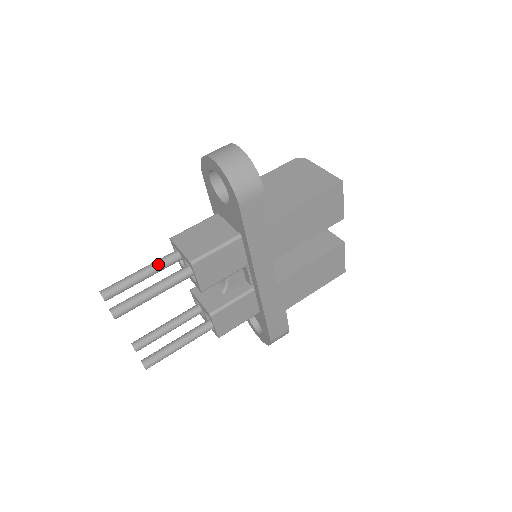
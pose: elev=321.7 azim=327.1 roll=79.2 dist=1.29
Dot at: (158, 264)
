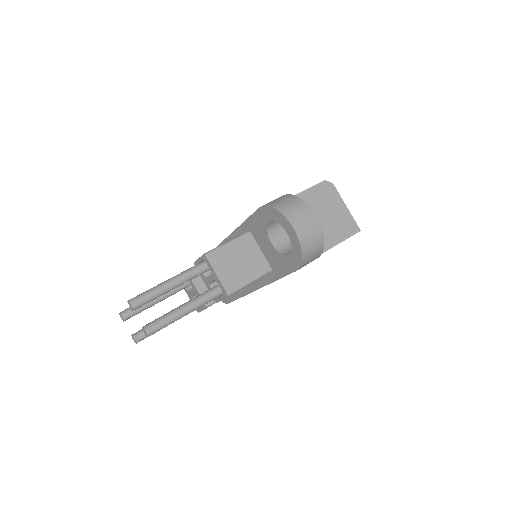
Dot at: (188, 278)
